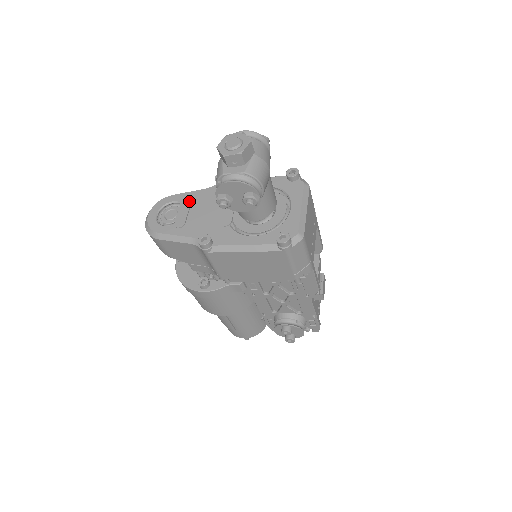
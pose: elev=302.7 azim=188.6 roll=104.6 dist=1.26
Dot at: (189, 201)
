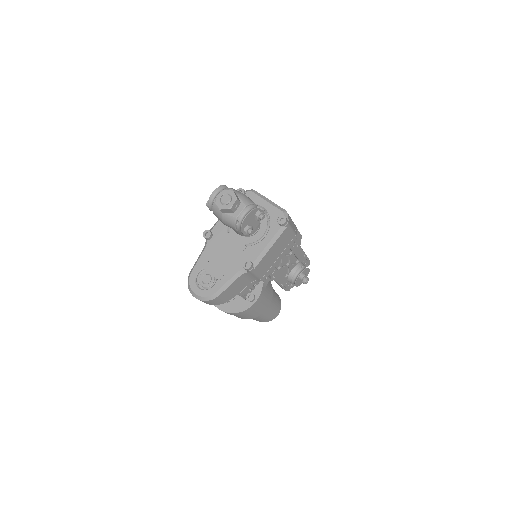
Dot at: (207, 262)
